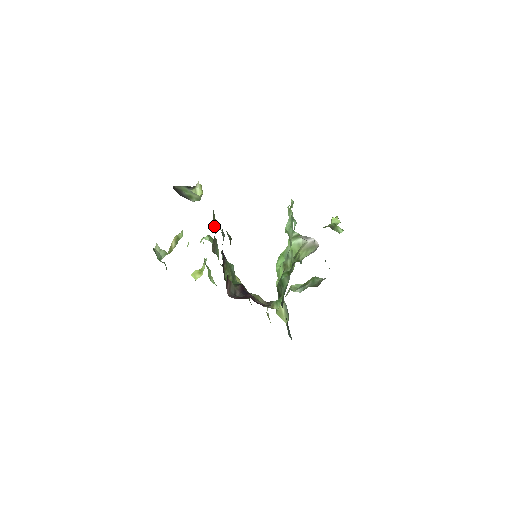
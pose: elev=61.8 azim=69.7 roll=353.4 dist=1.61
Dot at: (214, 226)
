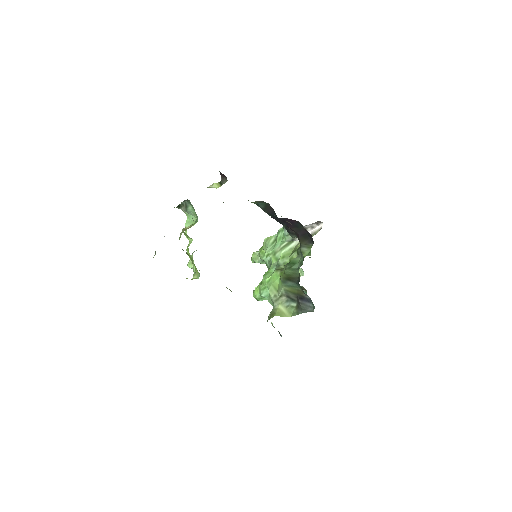
Dot at: occluded
